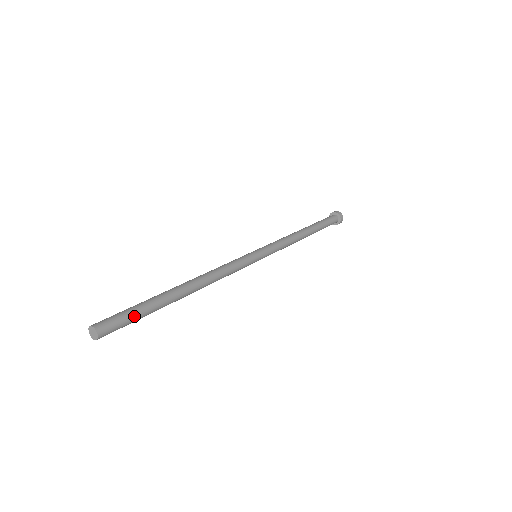
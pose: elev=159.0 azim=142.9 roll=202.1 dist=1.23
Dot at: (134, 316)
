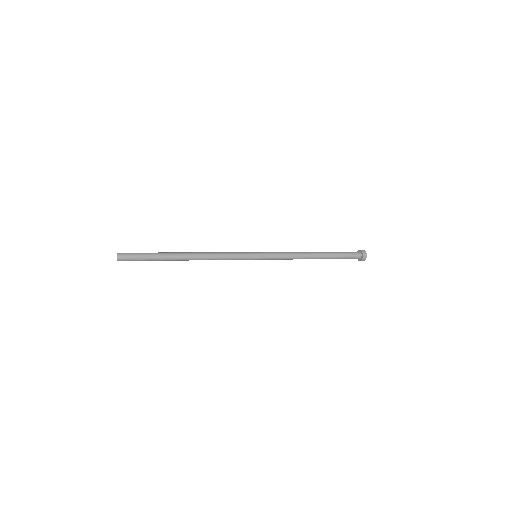
Dot at: (142, 259)
